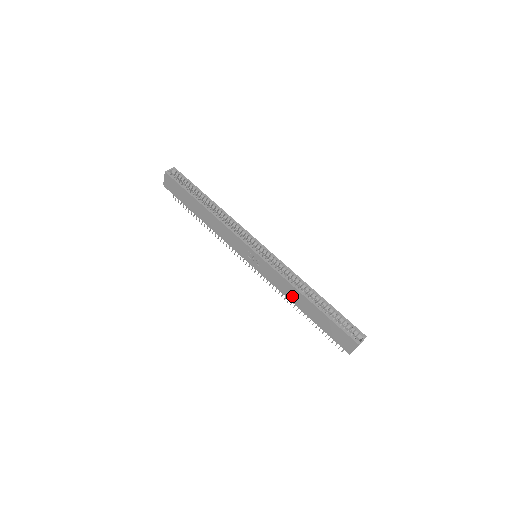
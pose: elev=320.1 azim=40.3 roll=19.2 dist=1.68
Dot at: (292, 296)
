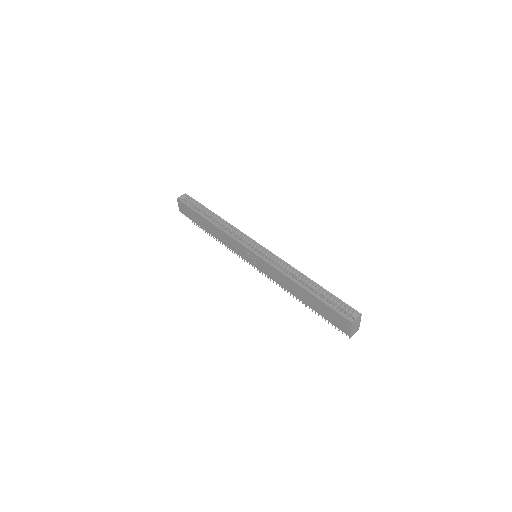
Dot at: (288, 287)
